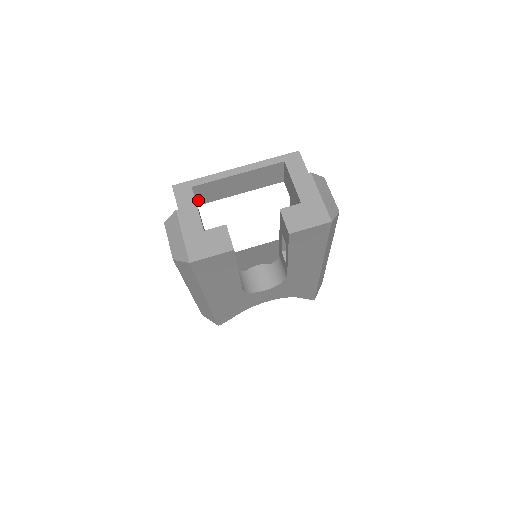
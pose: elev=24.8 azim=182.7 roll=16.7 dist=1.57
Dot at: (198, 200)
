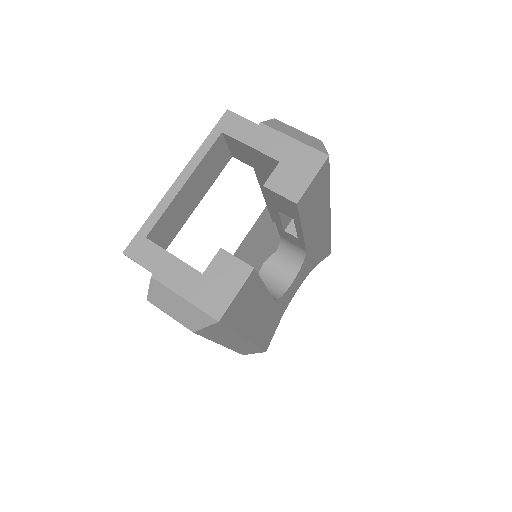
Dot at: (161, 246)
